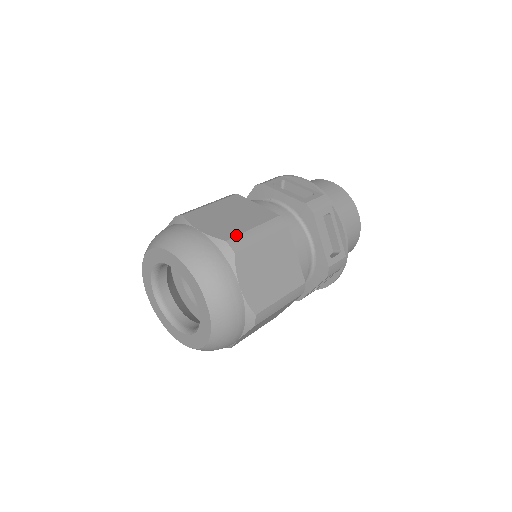
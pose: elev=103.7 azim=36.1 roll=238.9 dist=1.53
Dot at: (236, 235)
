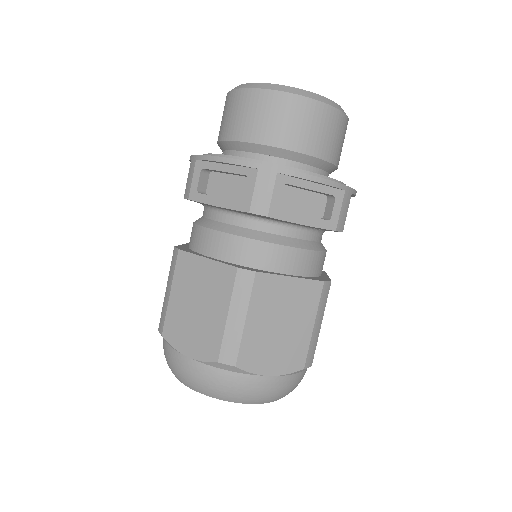
Dot at: (220, 345)
